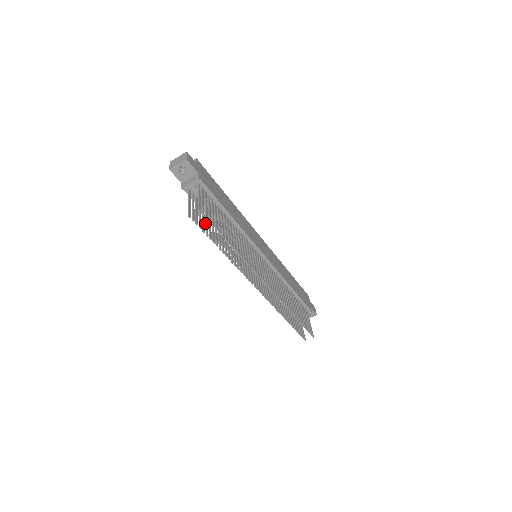
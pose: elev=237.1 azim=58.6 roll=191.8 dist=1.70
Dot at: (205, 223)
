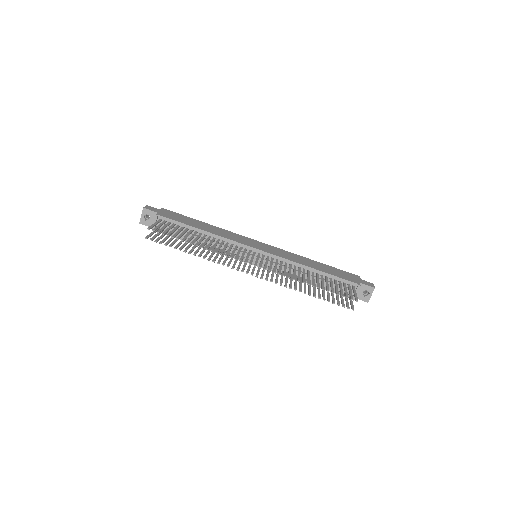
Dot at: (173, 242)
